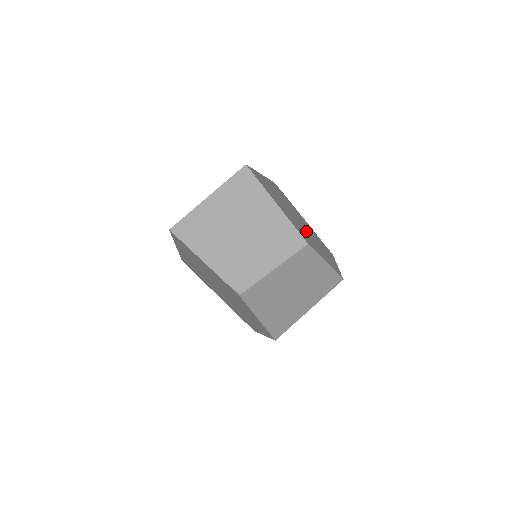
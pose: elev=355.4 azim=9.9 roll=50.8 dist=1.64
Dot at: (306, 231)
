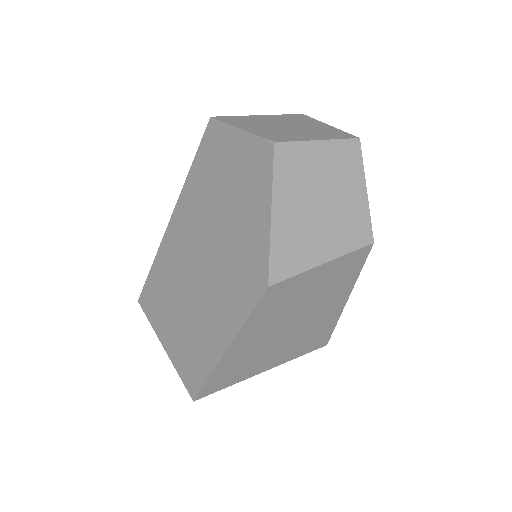
Dot at: occluded
